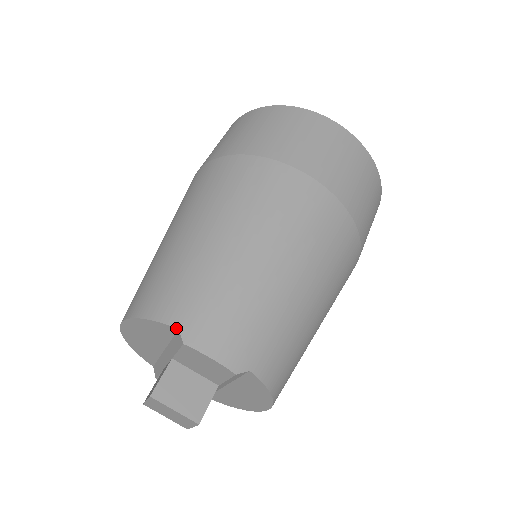
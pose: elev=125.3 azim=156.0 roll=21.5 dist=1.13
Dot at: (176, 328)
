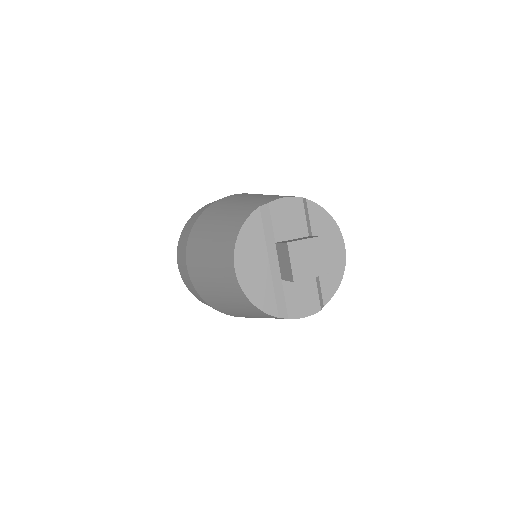
Dot at: (258, 208)
